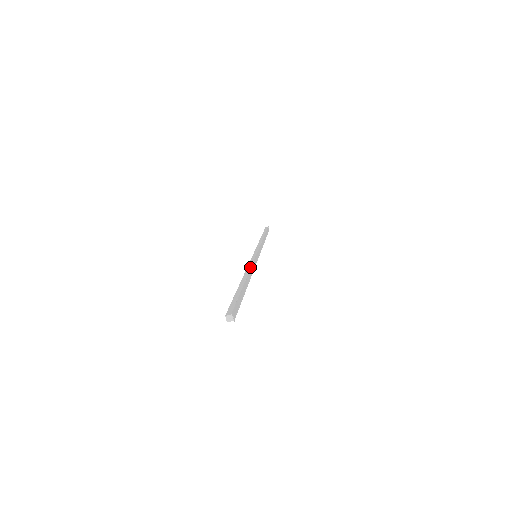
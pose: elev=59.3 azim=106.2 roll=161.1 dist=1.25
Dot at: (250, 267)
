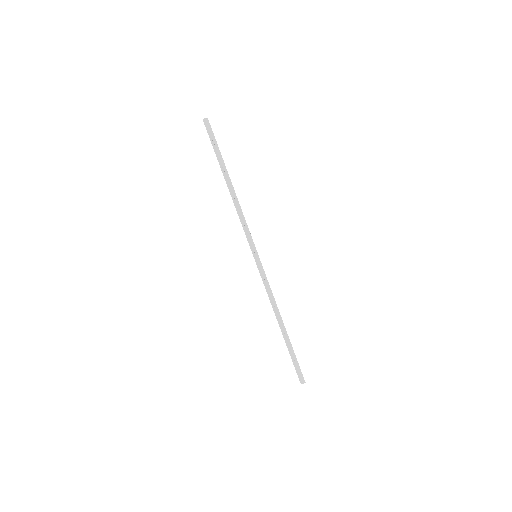
Dot at: (271, 299)
